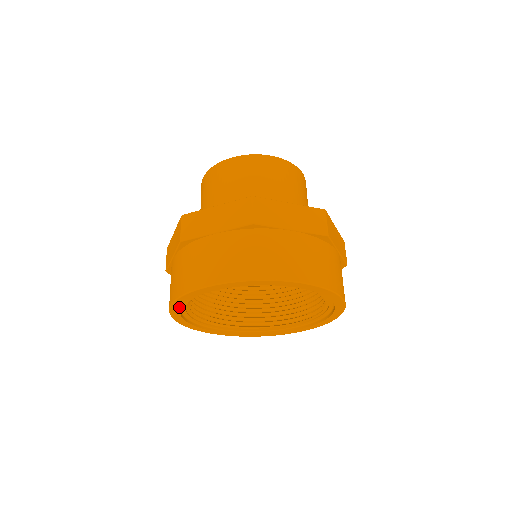
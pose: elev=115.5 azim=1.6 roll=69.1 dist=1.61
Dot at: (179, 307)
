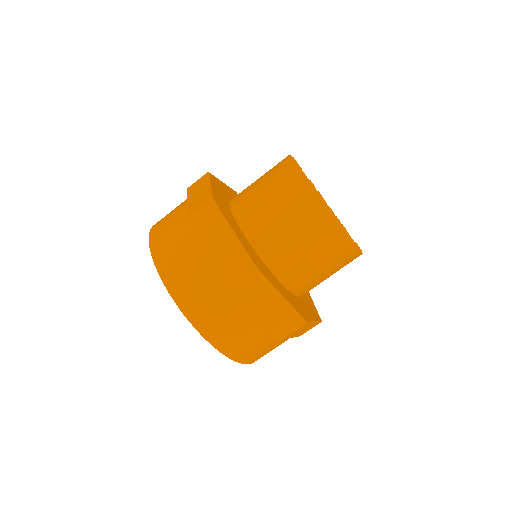
Dot at: occluded
